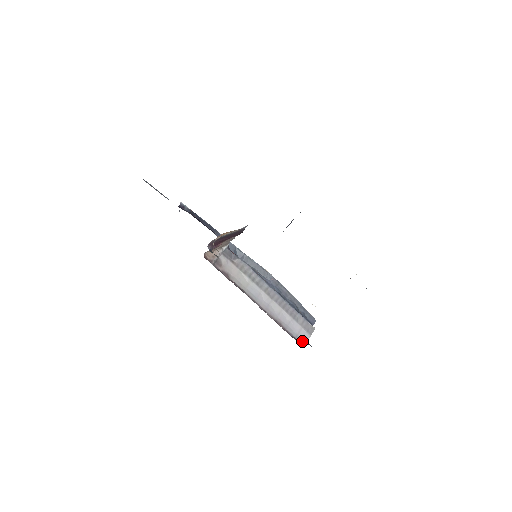
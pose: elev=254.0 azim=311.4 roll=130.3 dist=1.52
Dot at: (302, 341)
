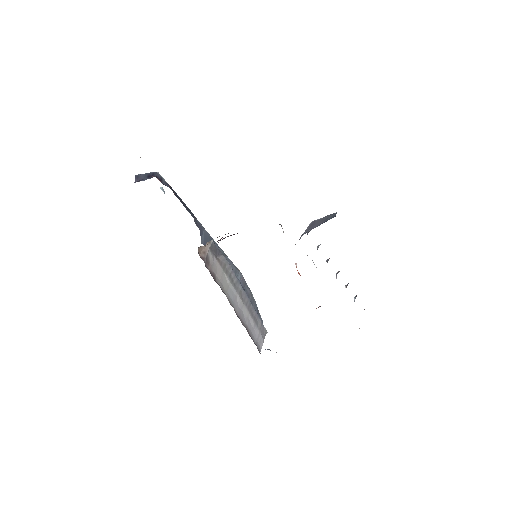
Dot at: (259, 347)
